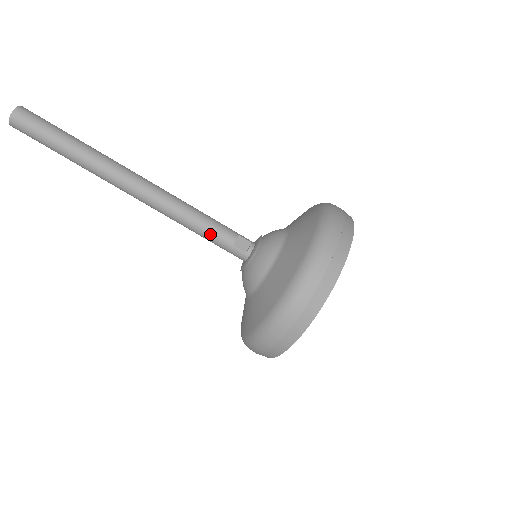
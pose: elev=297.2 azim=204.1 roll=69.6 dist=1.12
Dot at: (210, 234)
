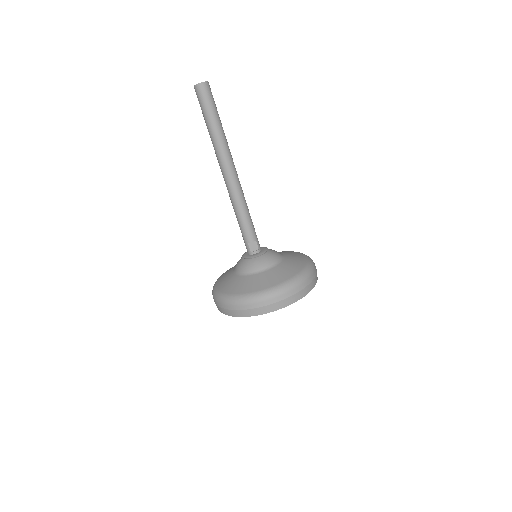
Dot at: (242, 228)
